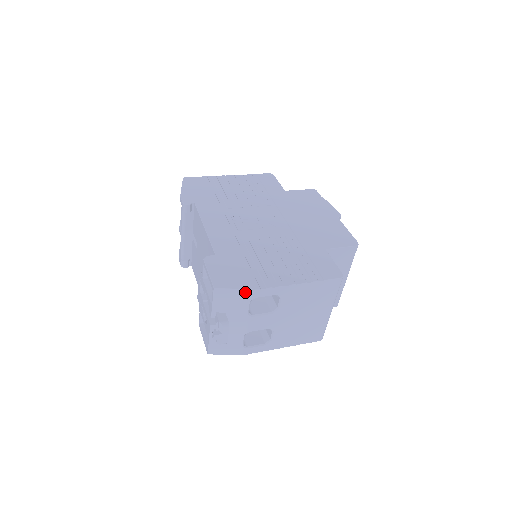
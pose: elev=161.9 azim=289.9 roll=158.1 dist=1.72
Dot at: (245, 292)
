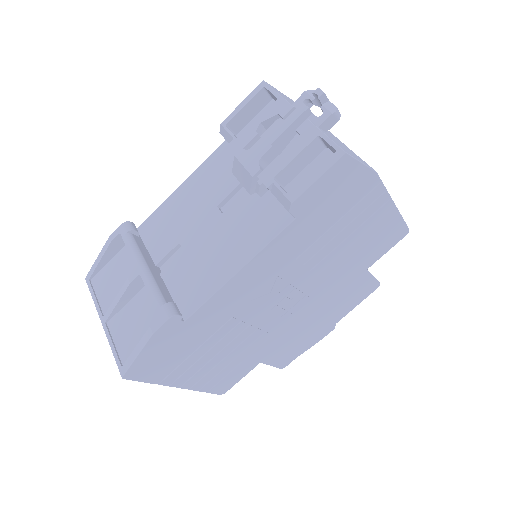
Dot at: occluded
